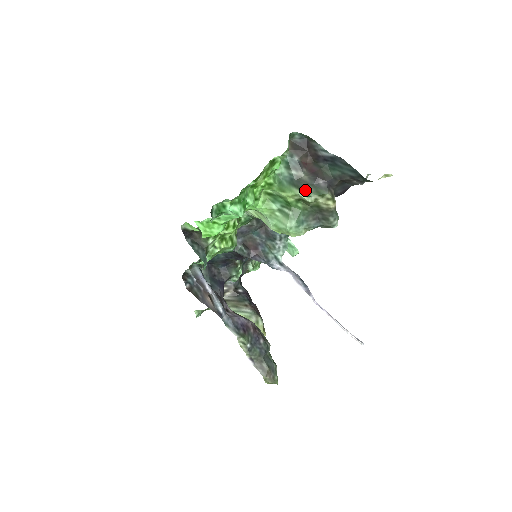
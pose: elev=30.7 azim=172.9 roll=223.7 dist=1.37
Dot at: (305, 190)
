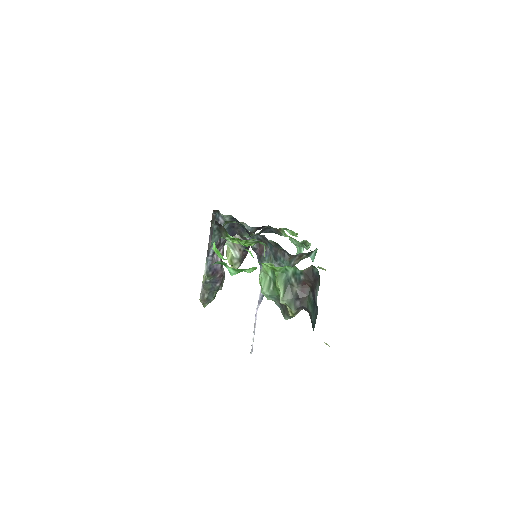
Dot at: (286, 295)
